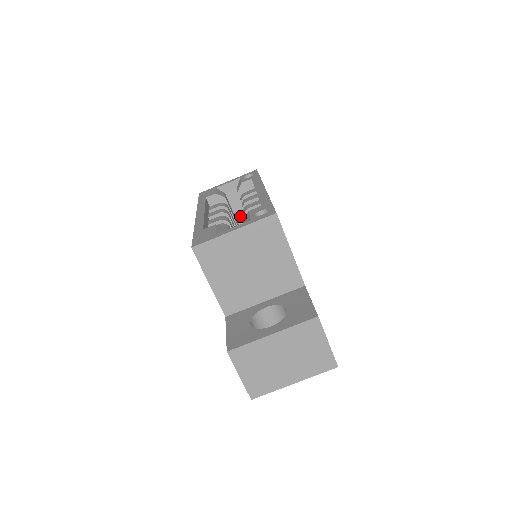
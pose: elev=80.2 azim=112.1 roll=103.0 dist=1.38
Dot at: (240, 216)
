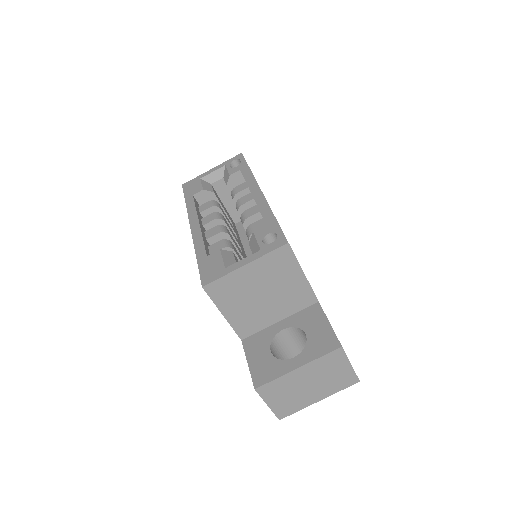
Dot at: (229, 205)
